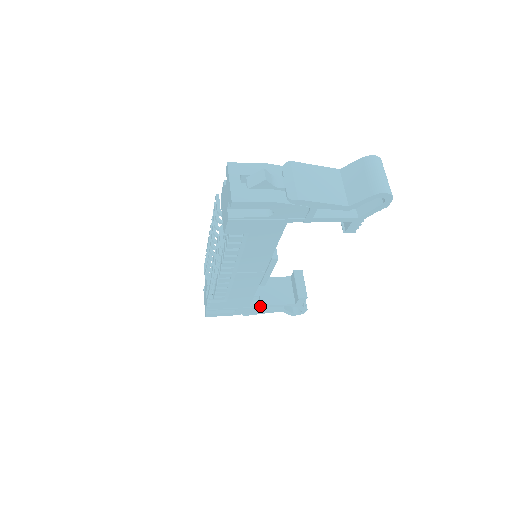
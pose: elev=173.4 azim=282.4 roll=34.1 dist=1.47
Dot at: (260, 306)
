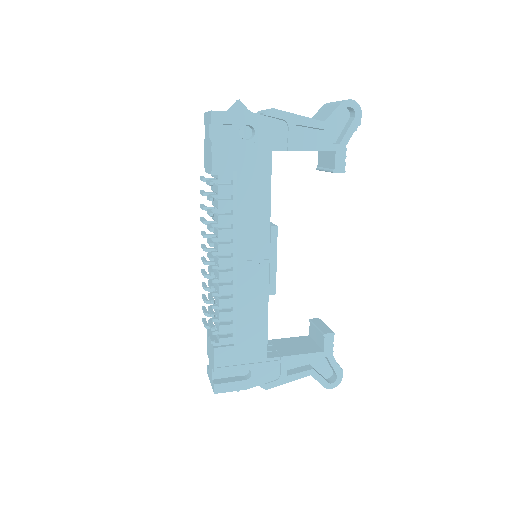
Dot at: (280, 359)
